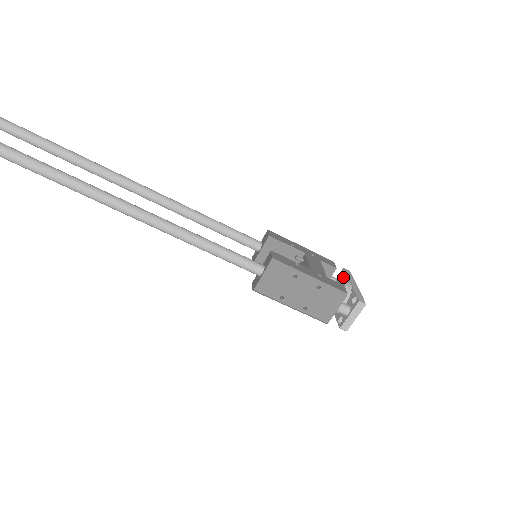
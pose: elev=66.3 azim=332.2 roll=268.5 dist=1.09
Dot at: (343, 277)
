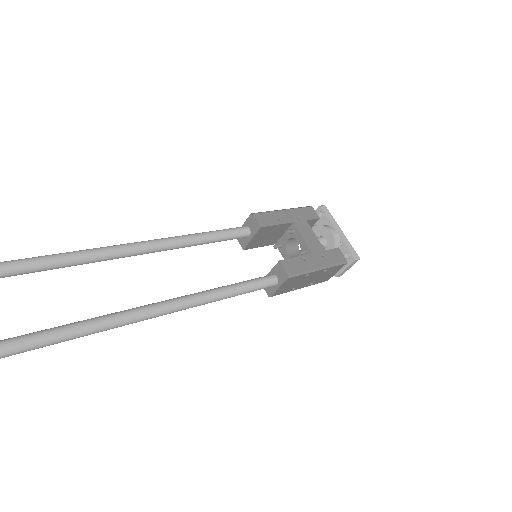
Dot at: (323, 218)
